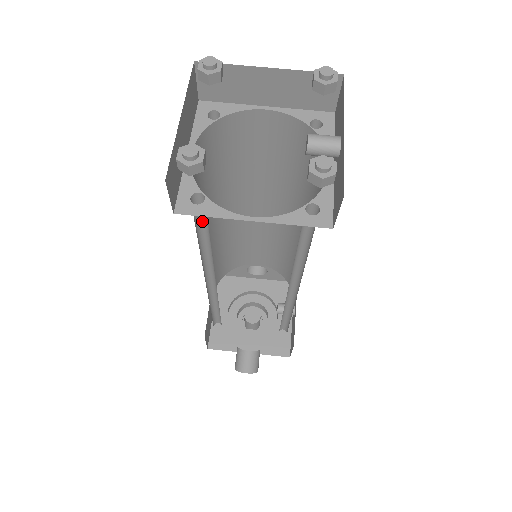
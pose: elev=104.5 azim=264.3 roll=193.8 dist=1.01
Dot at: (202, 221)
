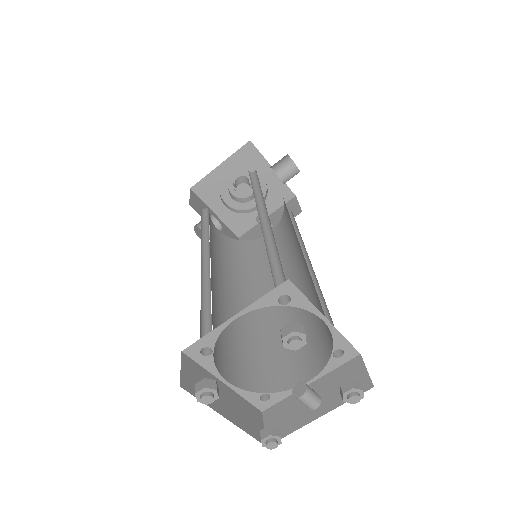
Dot at: occluded
